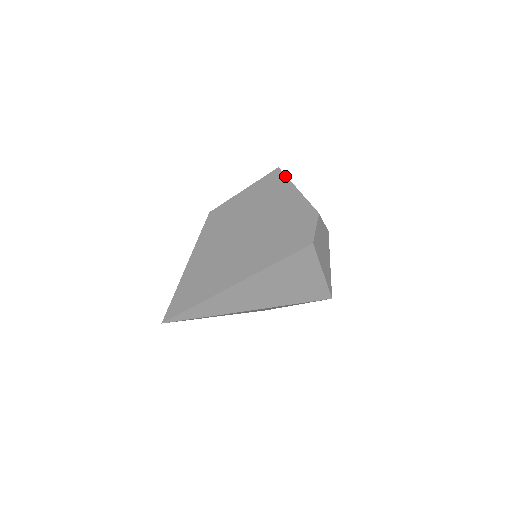
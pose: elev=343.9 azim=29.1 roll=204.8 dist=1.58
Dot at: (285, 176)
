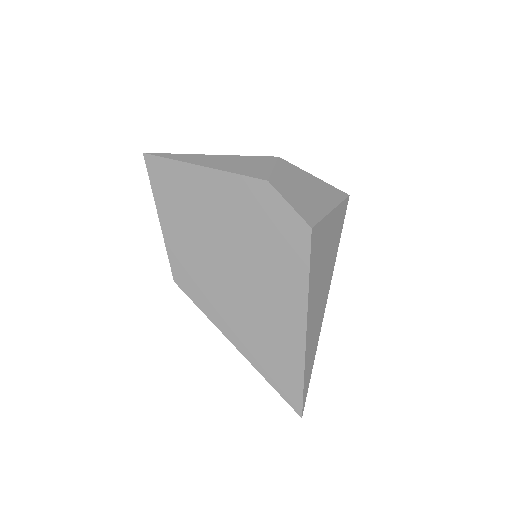
Dot at: (167, 160)
